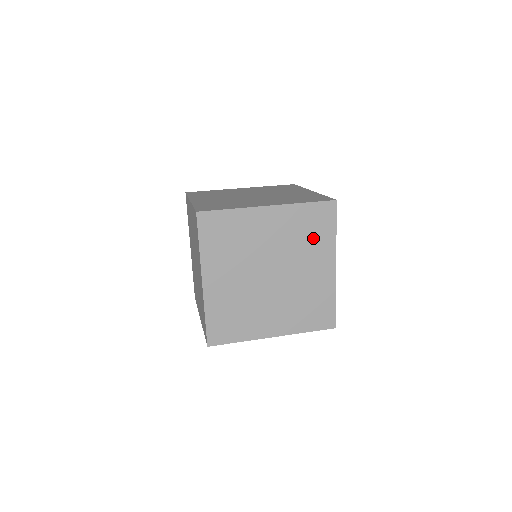
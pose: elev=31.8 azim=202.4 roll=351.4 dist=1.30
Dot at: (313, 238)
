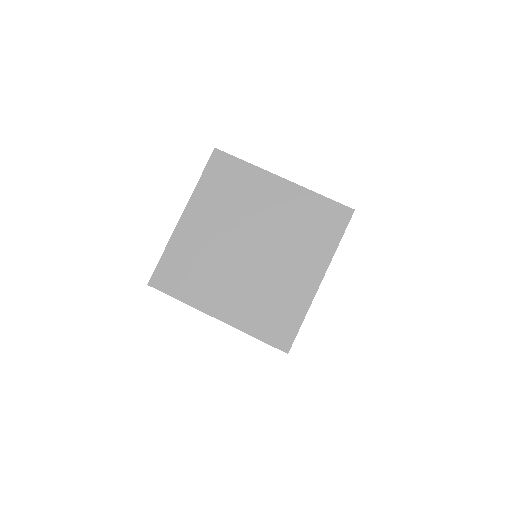
Dot at: occluded
